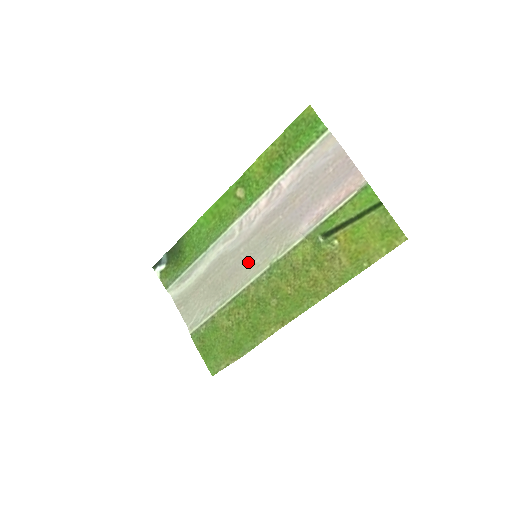
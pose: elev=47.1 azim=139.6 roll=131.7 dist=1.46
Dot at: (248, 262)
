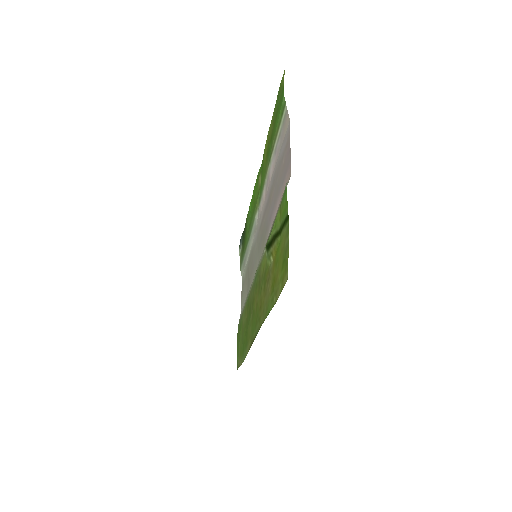
Dot at: (256, 261)
